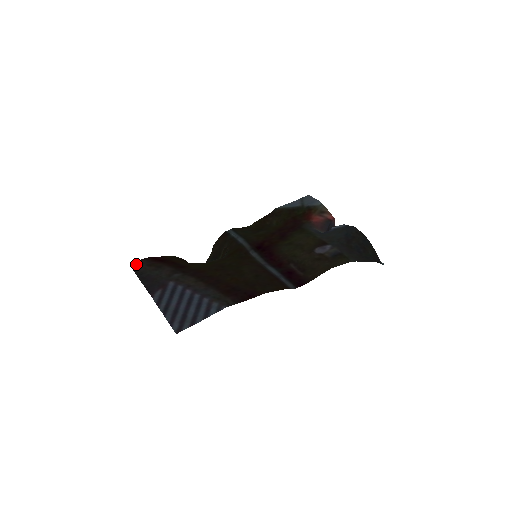
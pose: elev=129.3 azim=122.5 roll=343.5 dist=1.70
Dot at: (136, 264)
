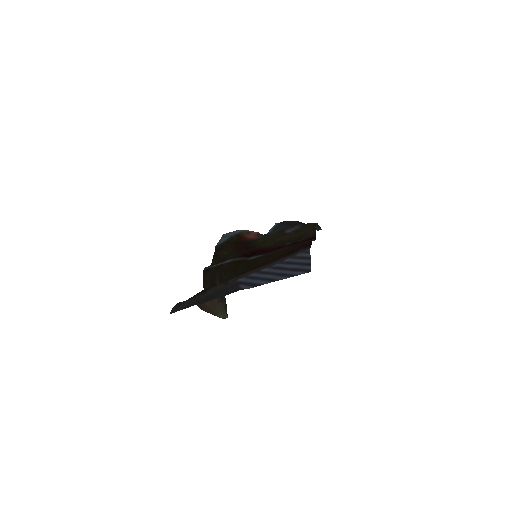
Dot at: (177, 308)
